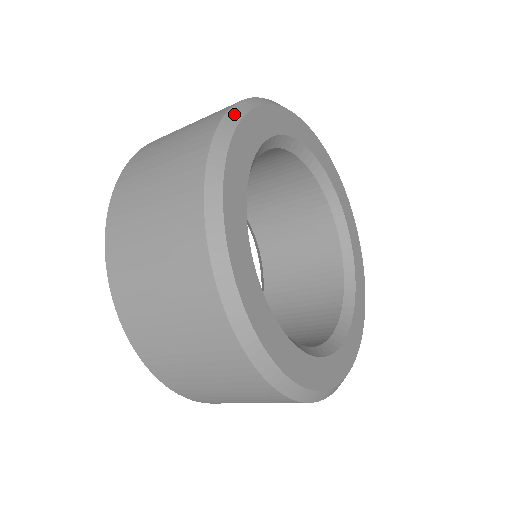
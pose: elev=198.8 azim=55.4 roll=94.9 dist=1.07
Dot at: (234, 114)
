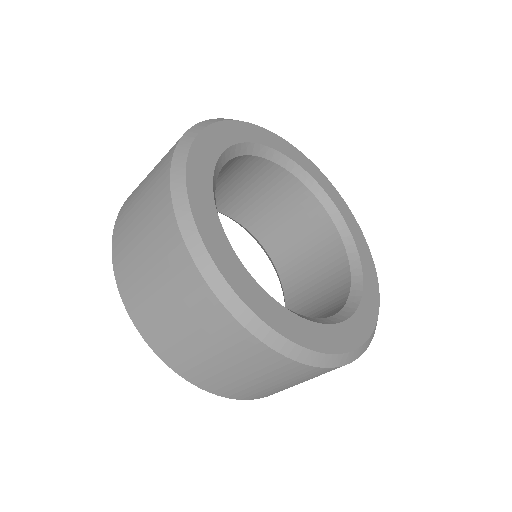
Dot at: (199, 126)
